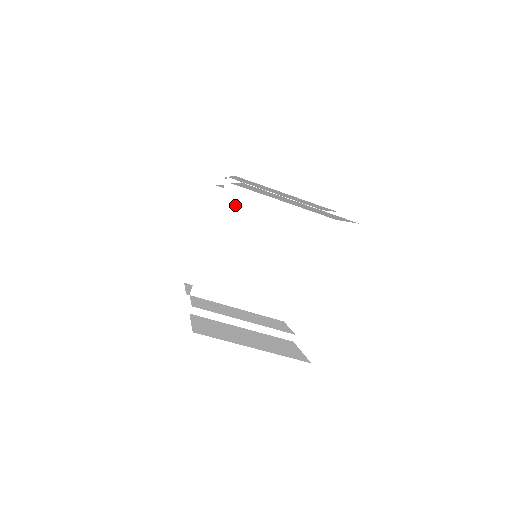
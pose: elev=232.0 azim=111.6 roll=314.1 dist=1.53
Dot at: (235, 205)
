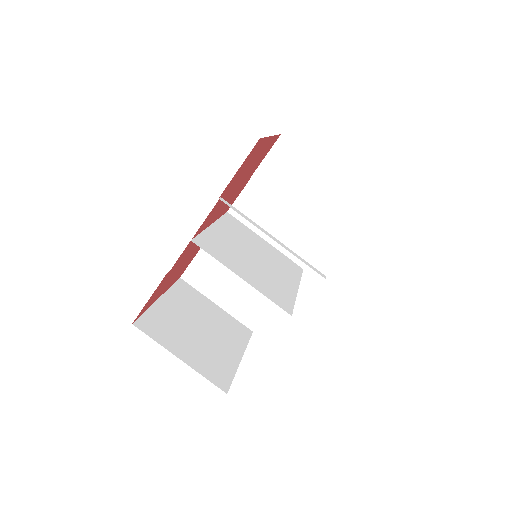
Dot at: (234, 225)
